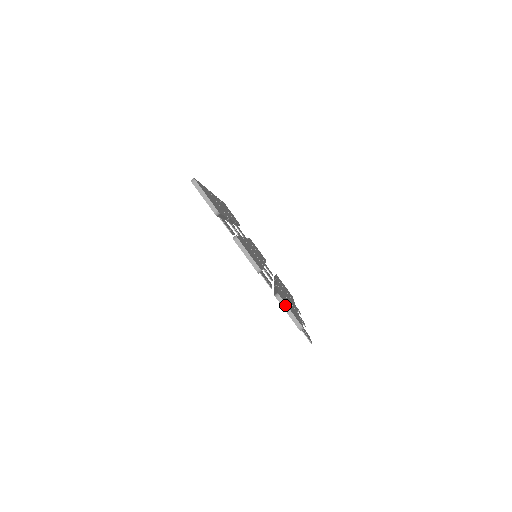
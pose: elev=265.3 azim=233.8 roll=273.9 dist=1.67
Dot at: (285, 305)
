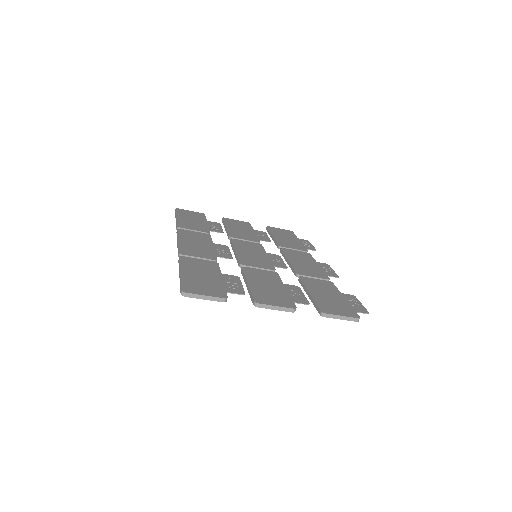
Dot at: (334, 316)
